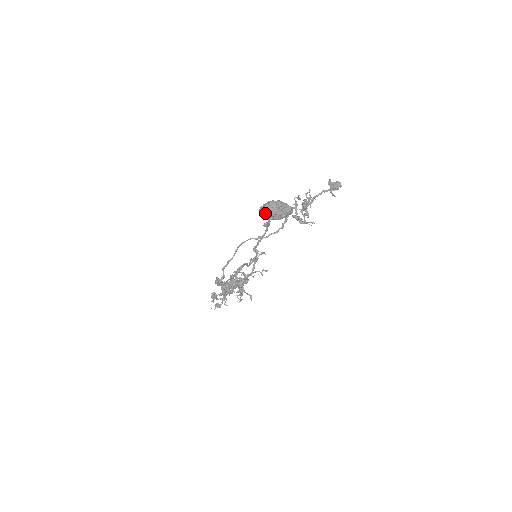
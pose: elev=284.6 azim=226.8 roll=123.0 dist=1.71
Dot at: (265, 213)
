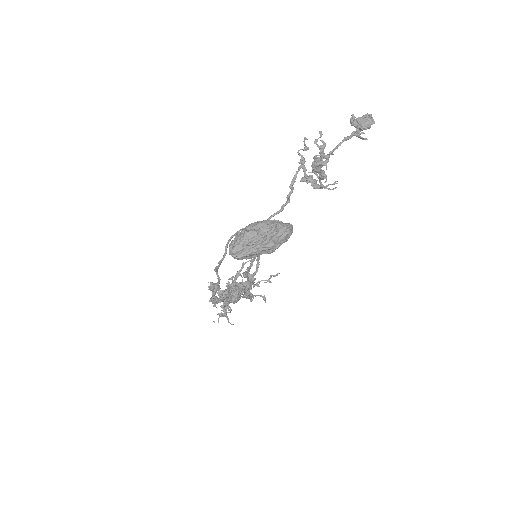
Dot at: (240, 255)
